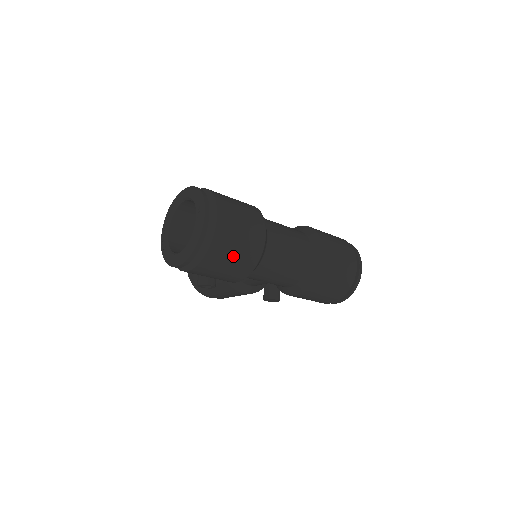
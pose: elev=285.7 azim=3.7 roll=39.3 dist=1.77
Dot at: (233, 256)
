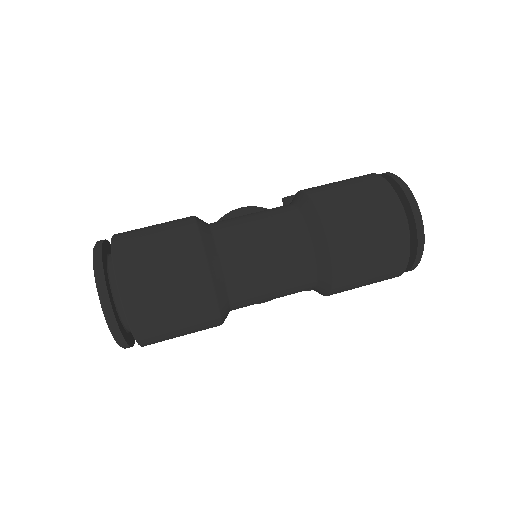
Dot at: (175, 322)
